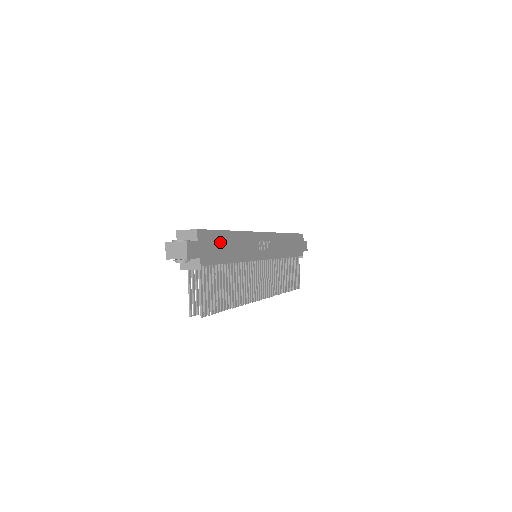
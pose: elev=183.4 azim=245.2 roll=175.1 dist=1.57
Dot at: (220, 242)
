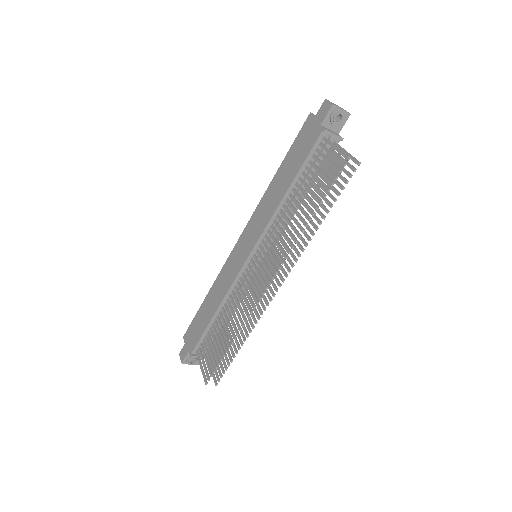
Dot at: occluded
